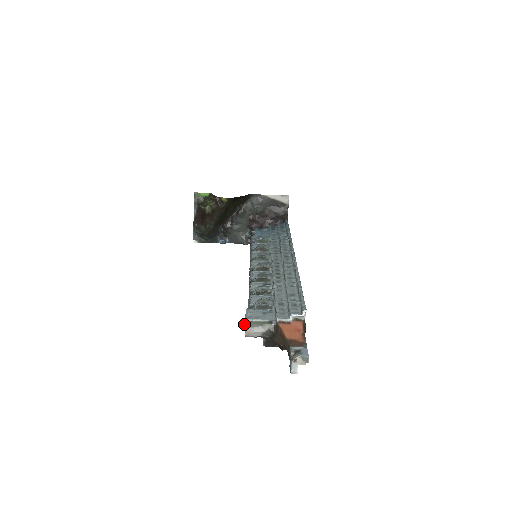
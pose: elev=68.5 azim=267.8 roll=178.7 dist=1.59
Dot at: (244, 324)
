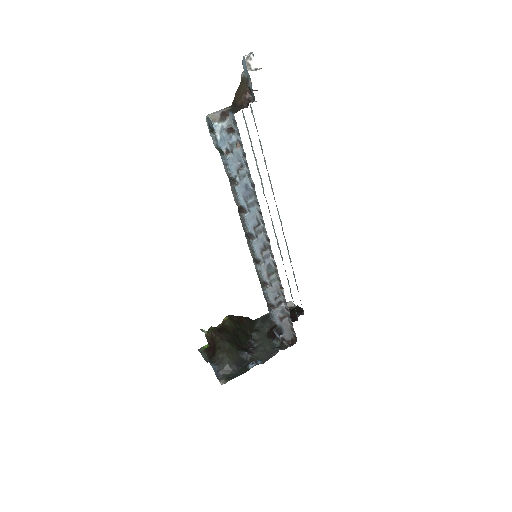
Dot at: (211, 132)
